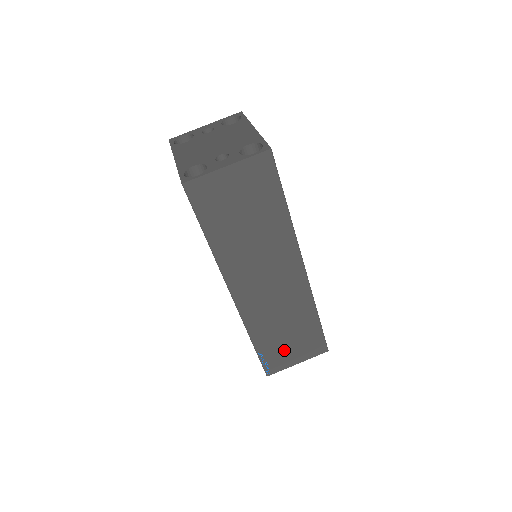
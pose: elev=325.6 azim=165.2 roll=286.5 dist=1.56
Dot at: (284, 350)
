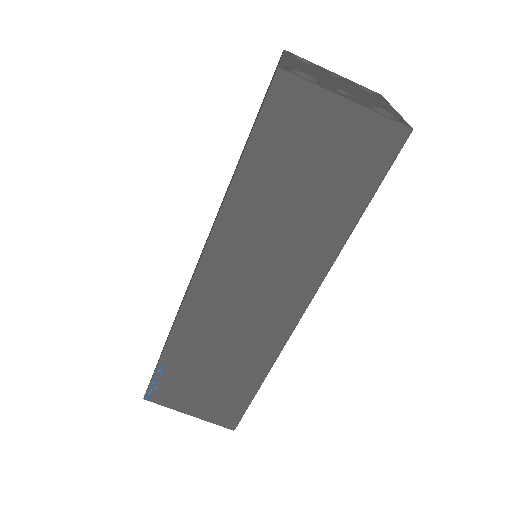
Dot at: (190, 386)
